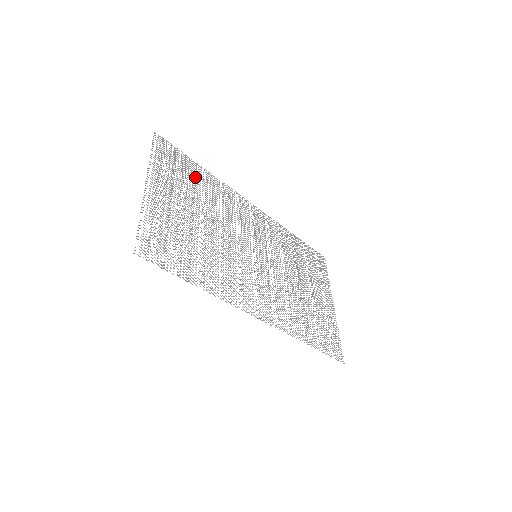
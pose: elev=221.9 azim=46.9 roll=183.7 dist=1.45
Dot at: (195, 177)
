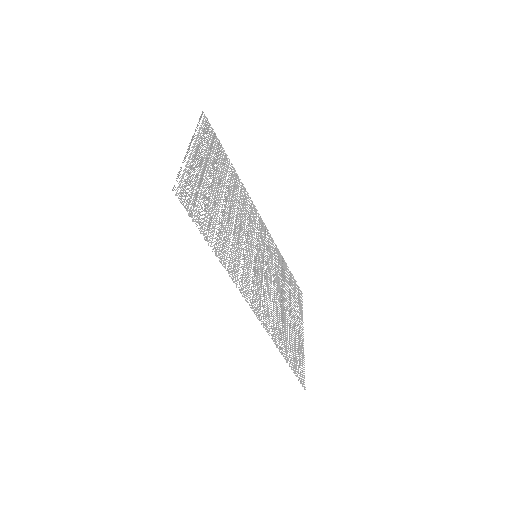
Dot at: (224, 164)
